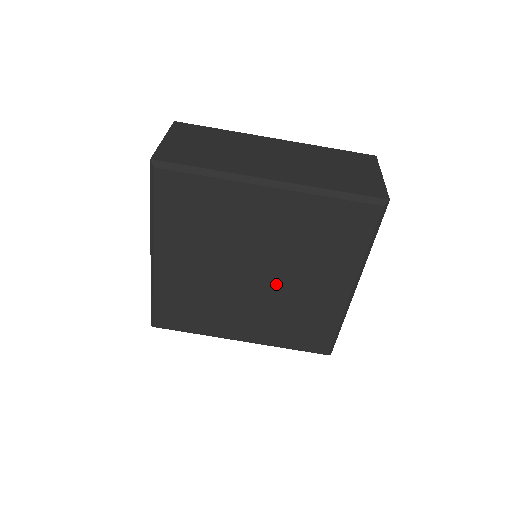
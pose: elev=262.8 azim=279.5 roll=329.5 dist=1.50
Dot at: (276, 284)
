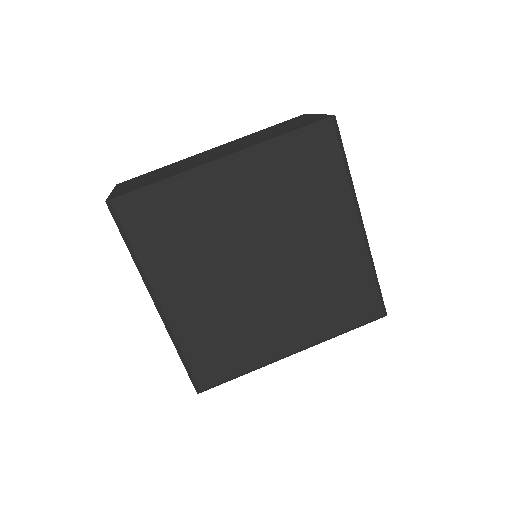
Dot at: (289, 264)
